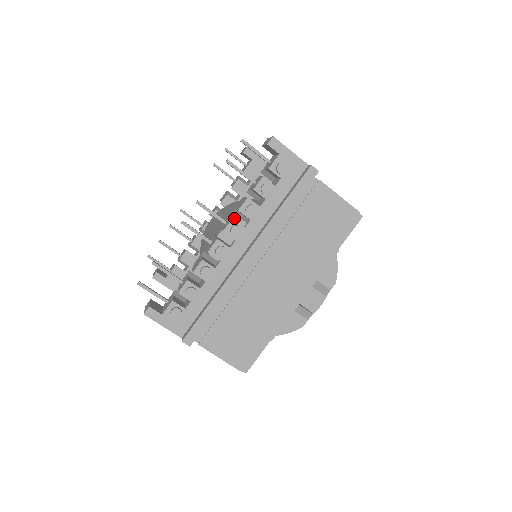
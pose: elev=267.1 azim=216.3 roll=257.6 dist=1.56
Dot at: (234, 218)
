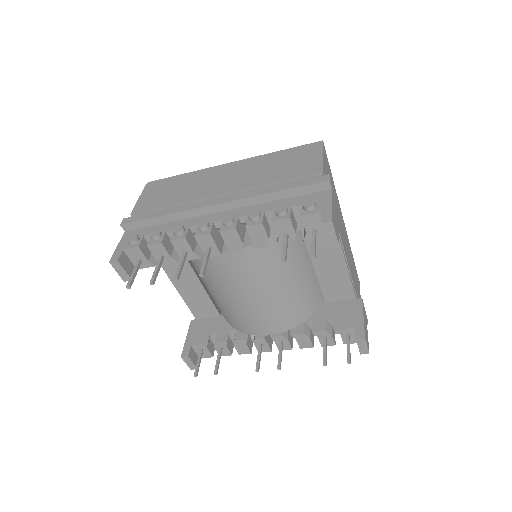
Dot at: occluded
